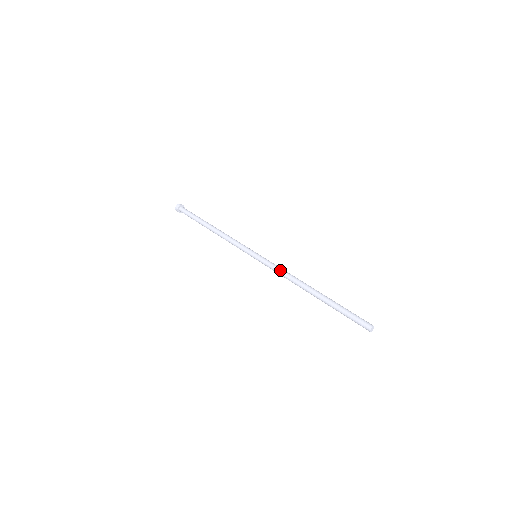
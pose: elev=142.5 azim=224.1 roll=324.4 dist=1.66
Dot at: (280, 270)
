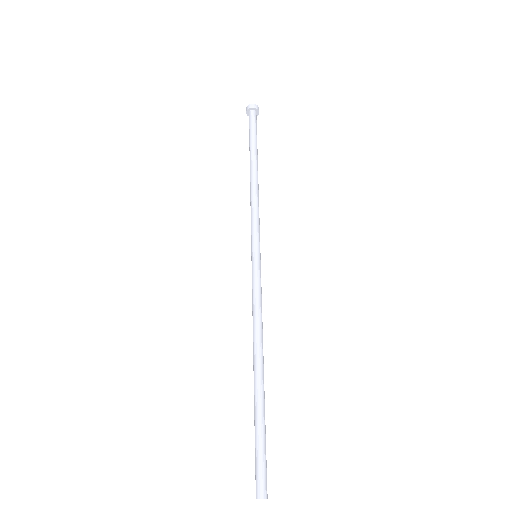
Dot at: (255, 304)
